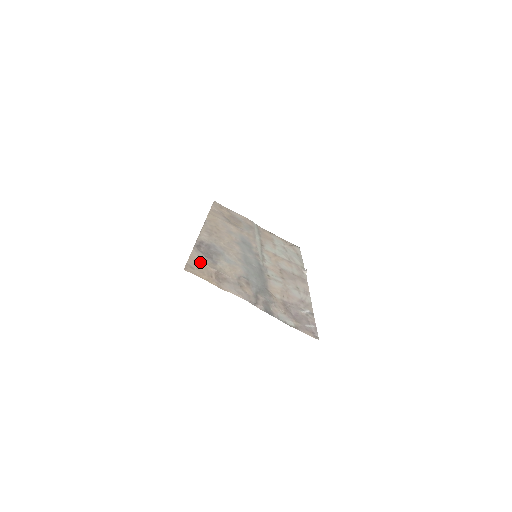
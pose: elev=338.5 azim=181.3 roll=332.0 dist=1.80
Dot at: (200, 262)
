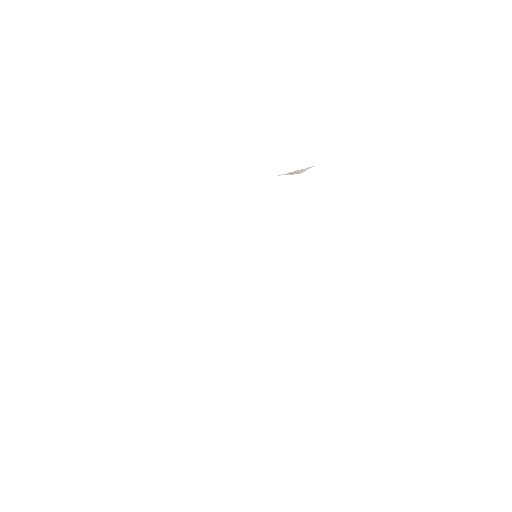
Dot at: occluded
